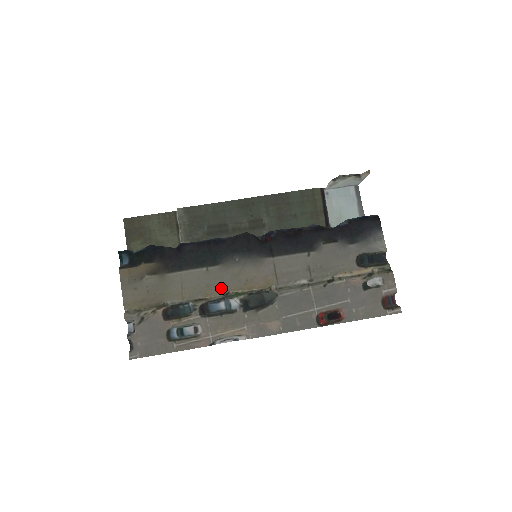
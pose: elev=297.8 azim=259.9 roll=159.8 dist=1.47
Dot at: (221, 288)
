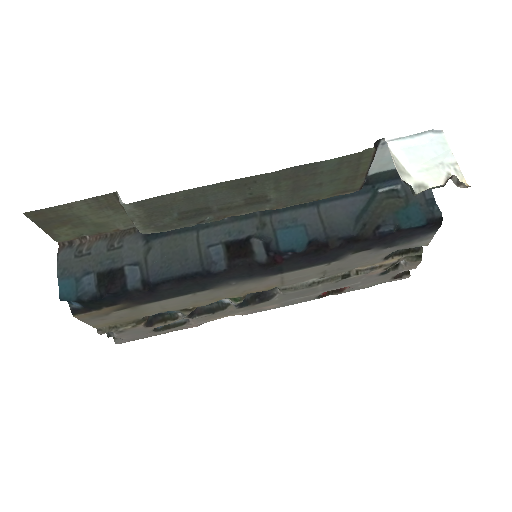
Dot at: (212, 300)
